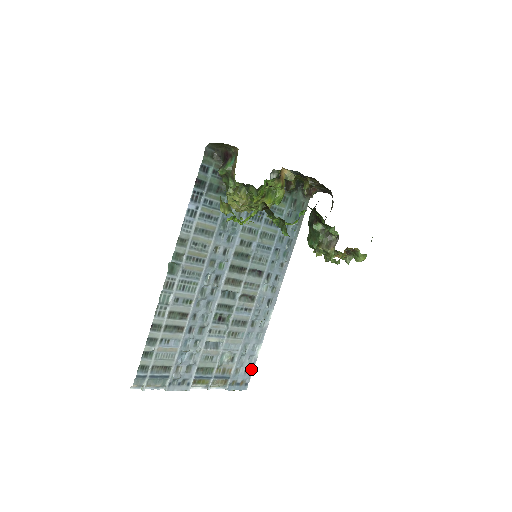
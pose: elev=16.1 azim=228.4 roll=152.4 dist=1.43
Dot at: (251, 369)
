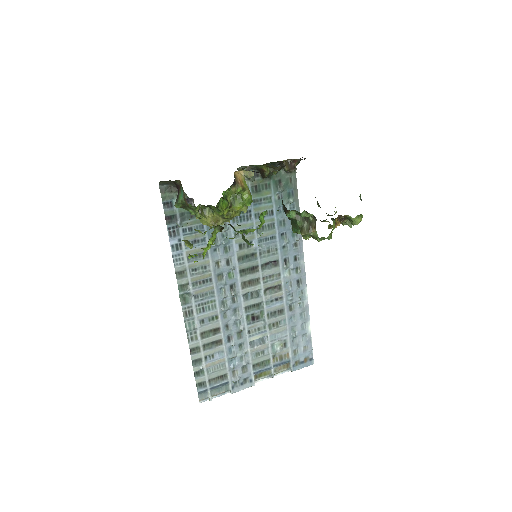
Dot at: (309, 345)
